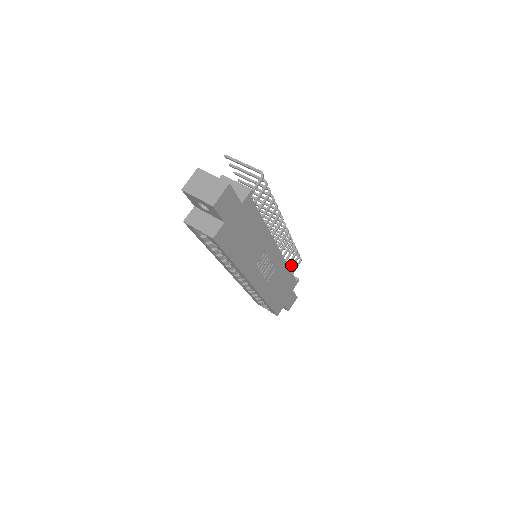
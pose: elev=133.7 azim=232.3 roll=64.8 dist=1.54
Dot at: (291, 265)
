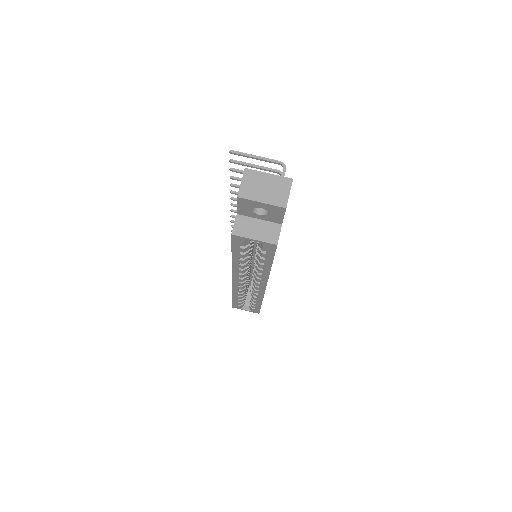
Dot at: occluded
